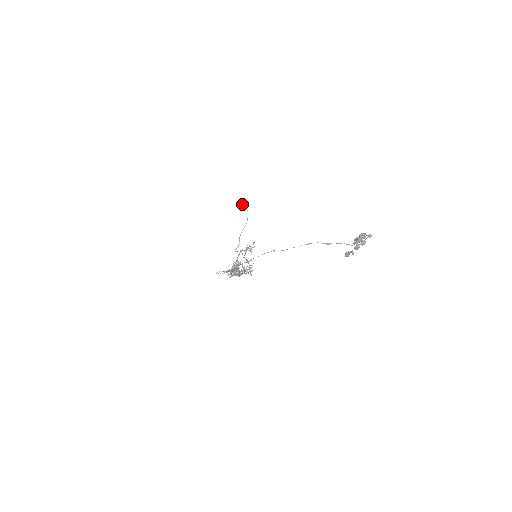
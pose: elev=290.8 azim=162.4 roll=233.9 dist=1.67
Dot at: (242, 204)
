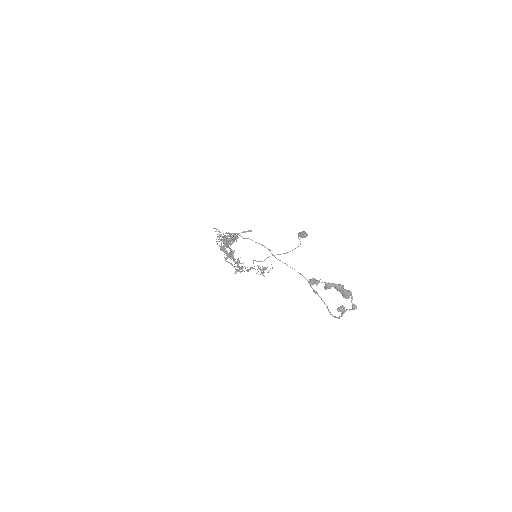
Dot at: (302, 232)
